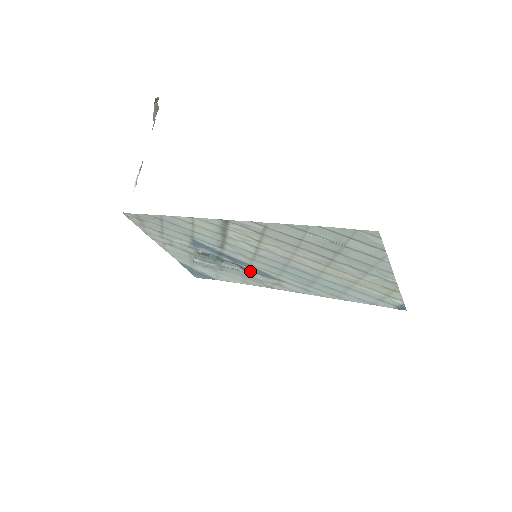
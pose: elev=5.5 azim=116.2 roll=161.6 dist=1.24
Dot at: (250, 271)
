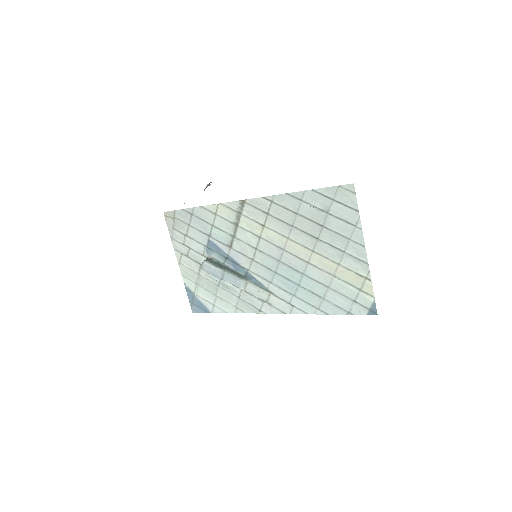
Dot at: (247, 279)
